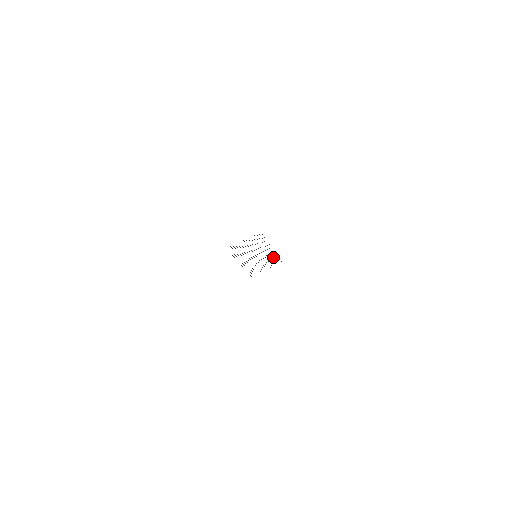
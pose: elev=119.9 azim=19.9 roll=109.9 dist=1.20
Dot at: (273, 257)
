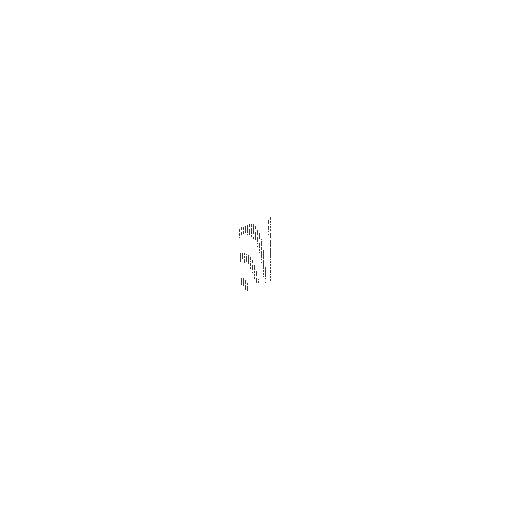
Dot at: occluded
